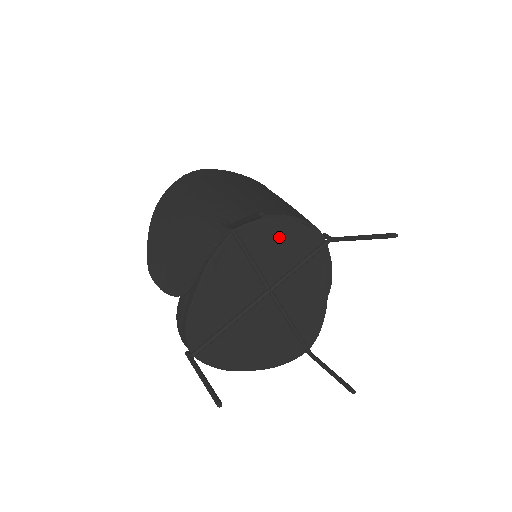
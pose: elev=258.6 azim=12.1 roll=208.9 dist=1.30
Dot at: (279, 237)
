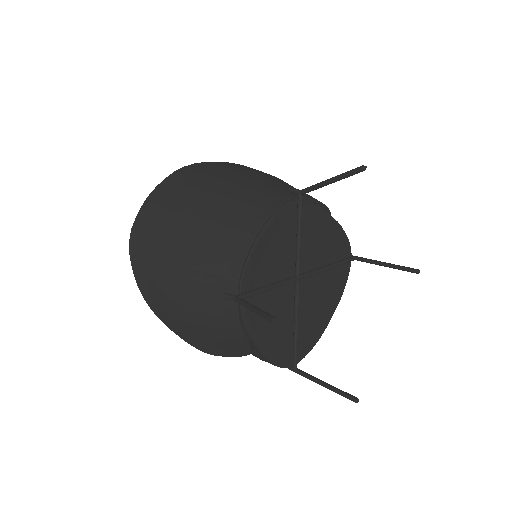
Dot at: (268, 248)
